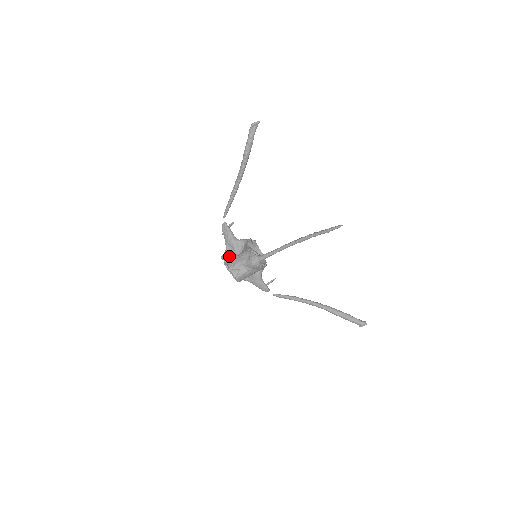
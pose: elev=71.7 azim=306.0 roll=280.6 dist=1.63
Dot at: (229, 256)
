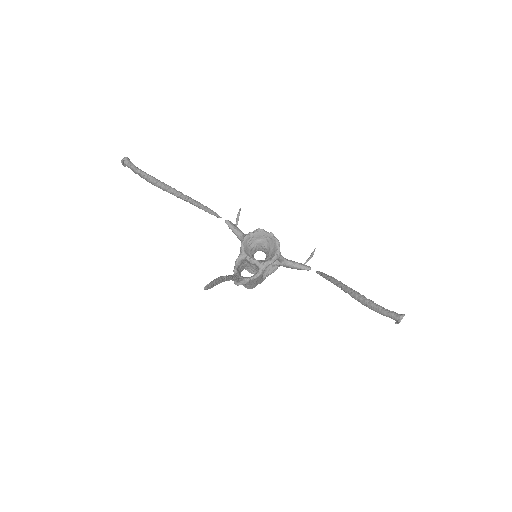
Dot at: occluded
